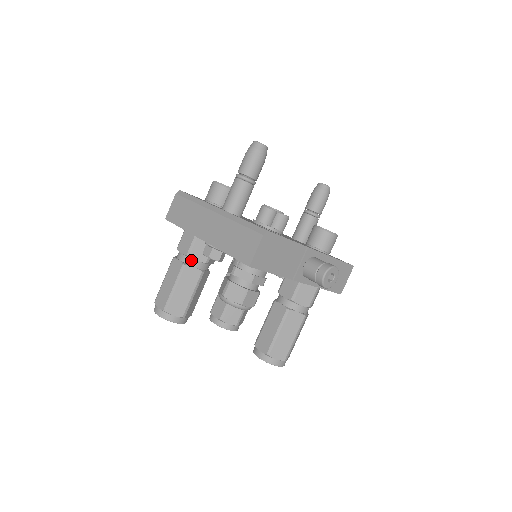
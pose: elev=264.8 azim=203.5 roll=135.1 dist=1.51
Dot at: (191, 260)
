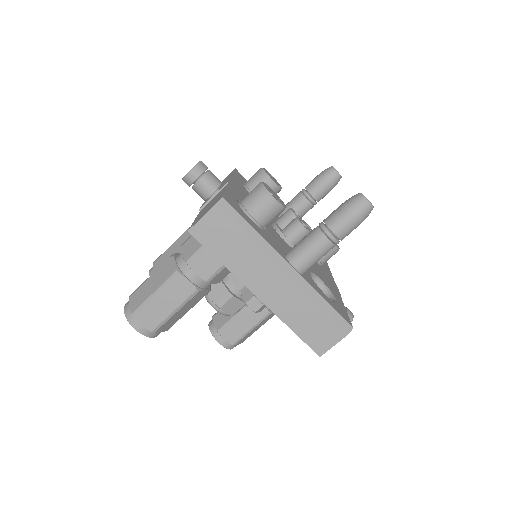
Dot at: (206, 283)
